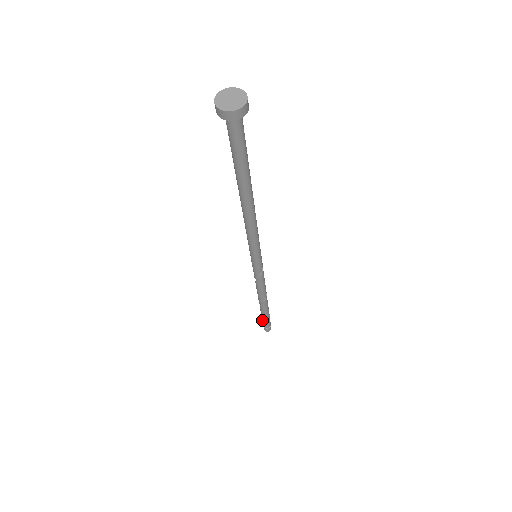
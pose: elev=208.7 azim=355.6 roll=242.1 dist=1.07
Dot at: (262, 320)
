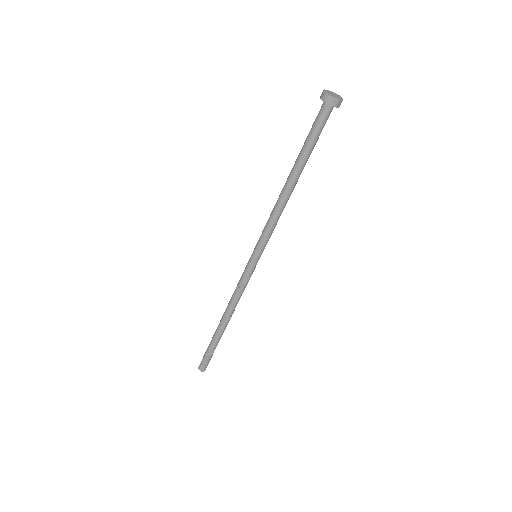
Dot at: (207, 352)
